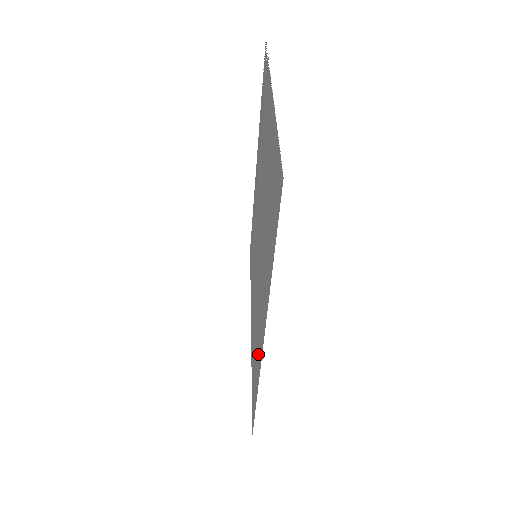
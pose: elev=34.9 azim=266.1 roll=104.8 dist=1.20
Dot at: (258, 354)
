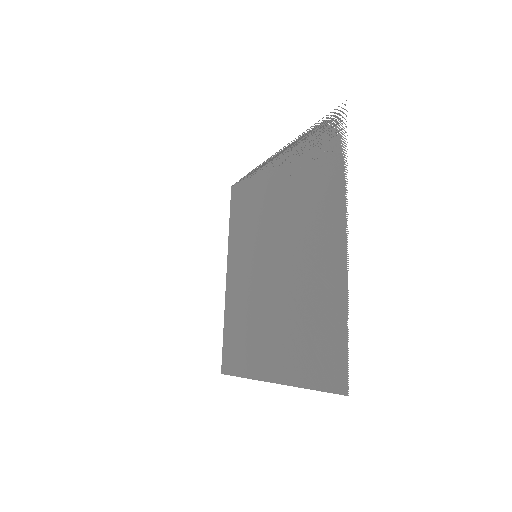
Dot at: (251, 358)
